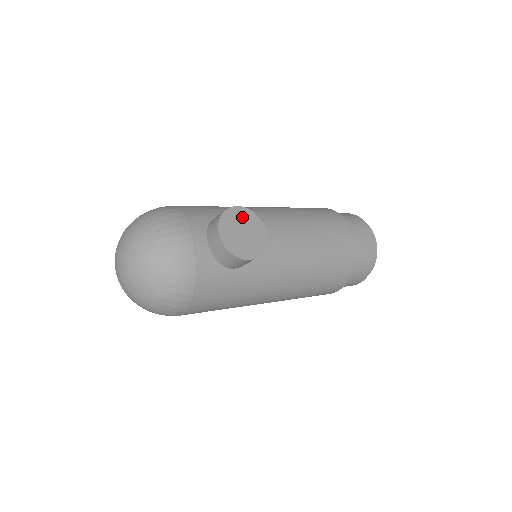
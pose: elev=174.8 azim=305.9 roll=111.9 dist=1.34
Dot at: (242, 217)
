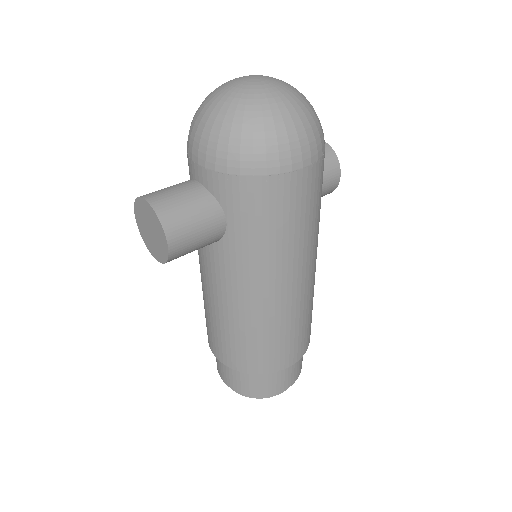
Dot at: occluded
